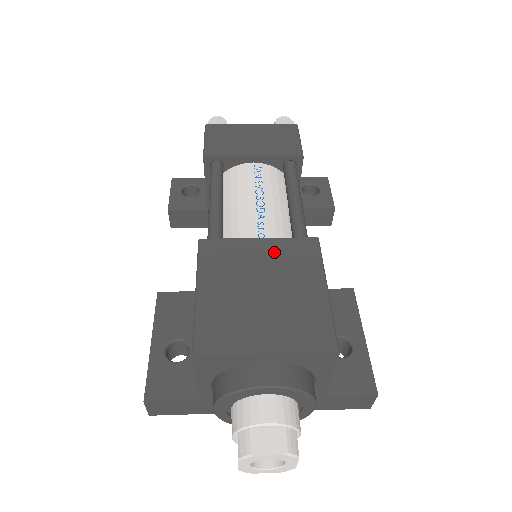
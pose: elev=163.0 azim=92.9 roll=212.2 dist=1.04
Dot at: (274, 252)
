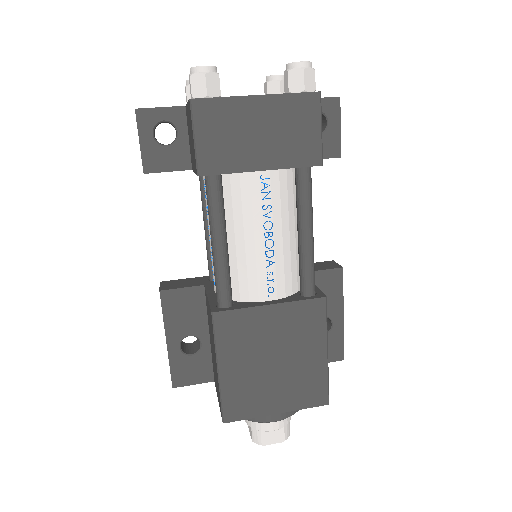
Dot at: (285, 320)
